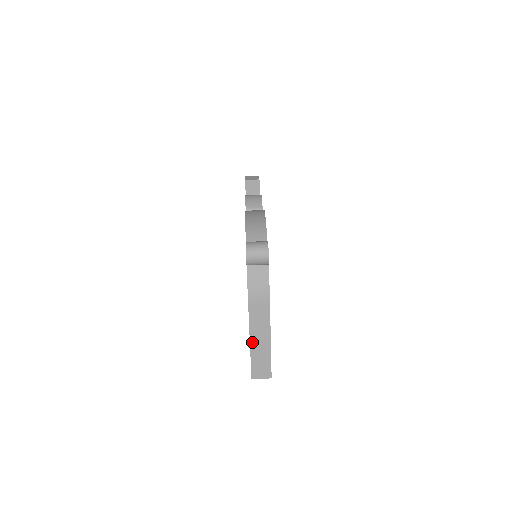
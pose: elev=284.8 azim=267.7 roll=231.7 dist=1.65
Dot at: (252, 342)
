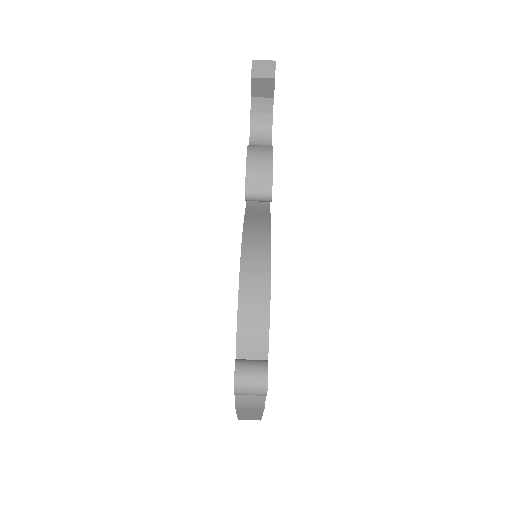
Dot at: (239, 414)
